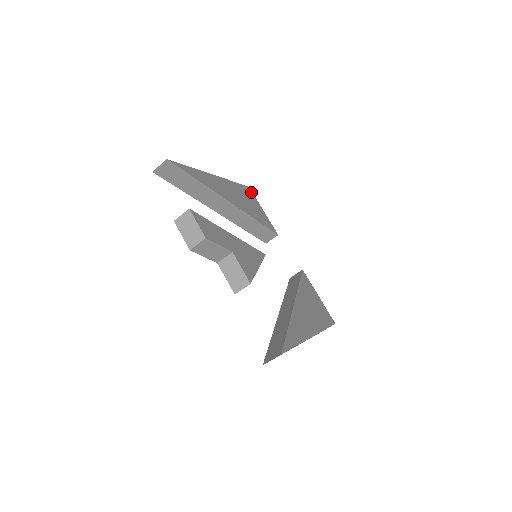
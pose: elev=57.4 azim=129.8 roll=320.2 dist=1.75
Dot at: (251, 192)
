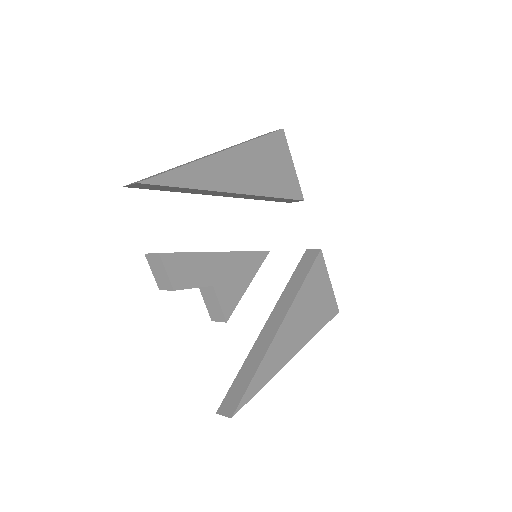
Dot at: (283, 138)
